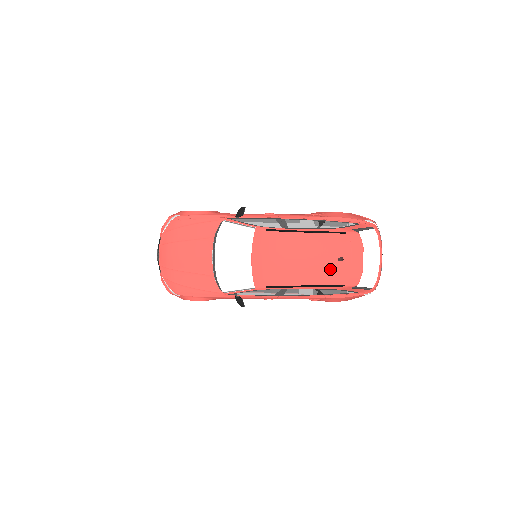
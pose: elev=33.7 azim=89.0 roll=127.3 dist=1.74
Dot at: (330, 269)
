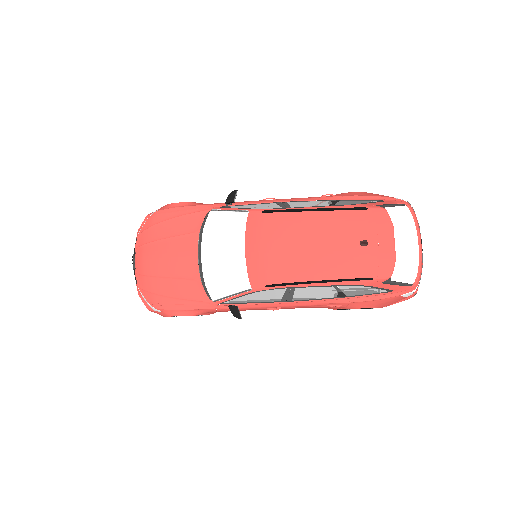
Dot at: (350, 257)
